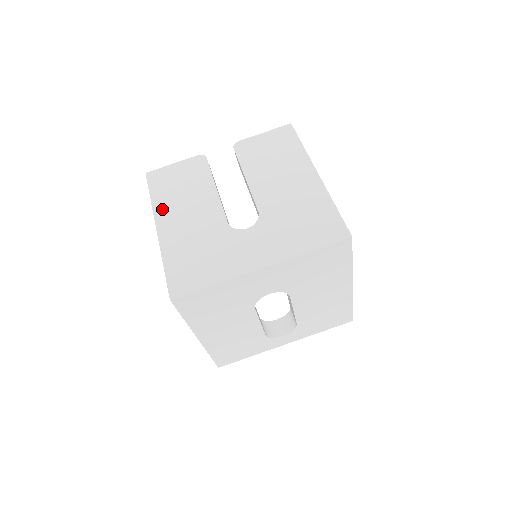
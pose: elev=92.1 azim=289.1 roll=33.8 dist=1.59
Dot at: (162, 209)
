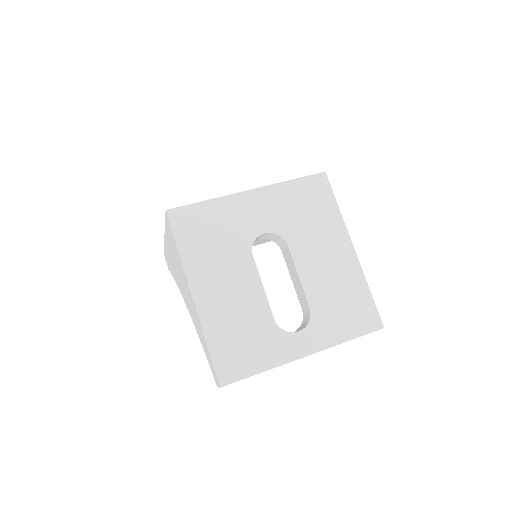
Dot at: occluded
